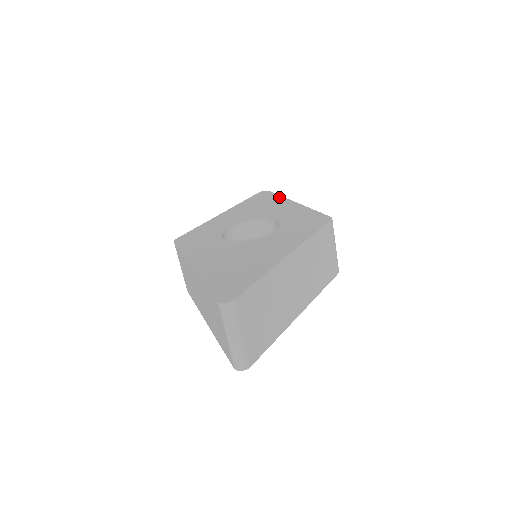
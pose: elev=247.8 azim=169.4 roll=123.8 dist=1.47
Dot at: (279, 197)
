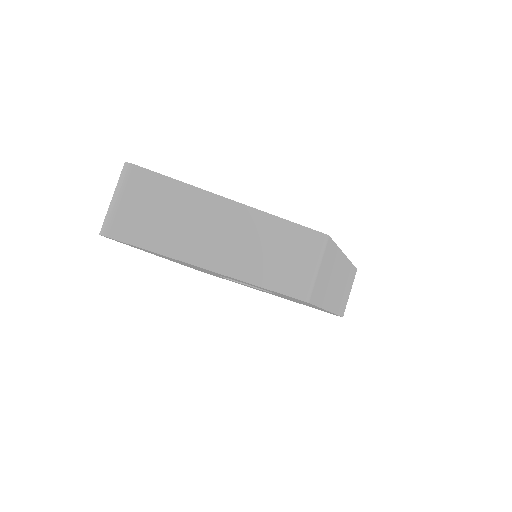
Dot at: occluded
